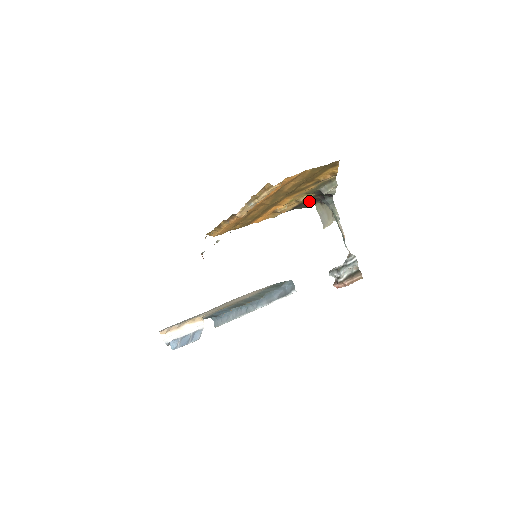
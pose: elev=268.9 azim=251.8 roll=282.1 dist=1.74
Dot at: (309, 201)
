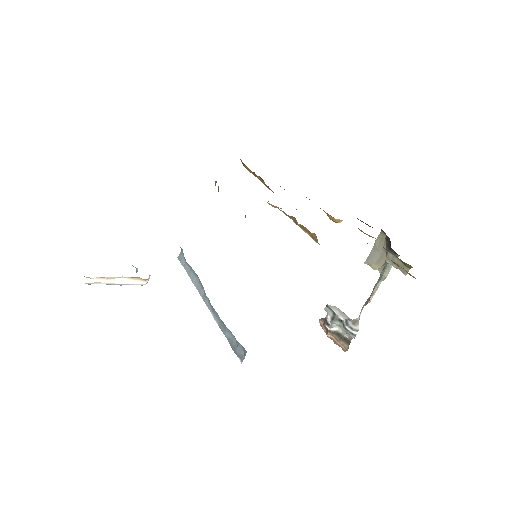
Dot at: occluded
